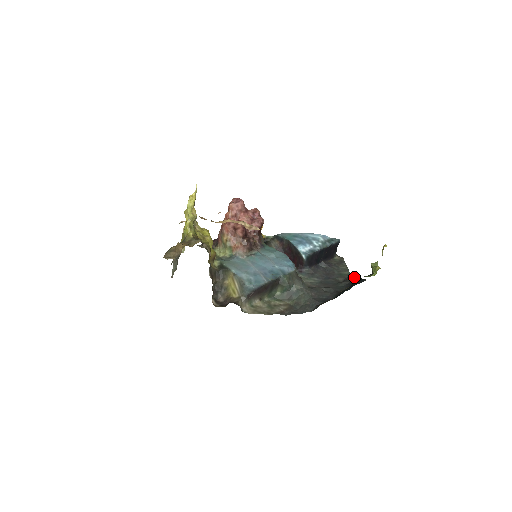
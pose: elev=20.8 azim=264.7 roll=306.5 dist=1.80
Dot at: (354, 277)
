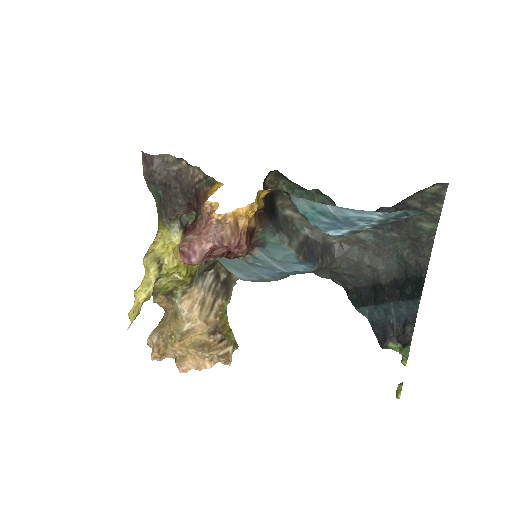
Dot at: (427, 258)
